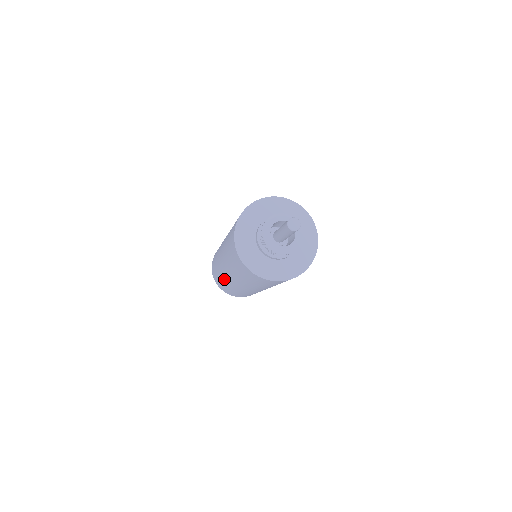
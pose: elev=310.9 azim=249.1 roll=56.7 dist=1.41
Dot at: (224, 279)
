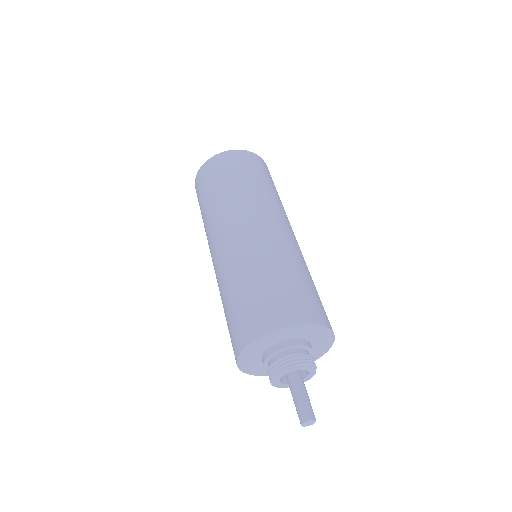
Dot at: occluded
